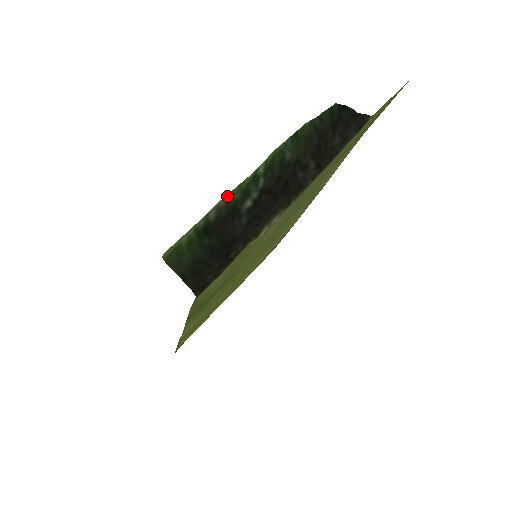
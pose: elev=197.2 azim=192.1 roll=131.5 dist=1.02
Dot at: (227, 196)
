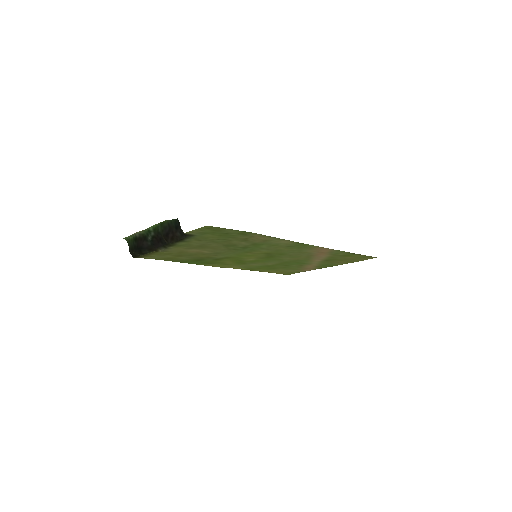
Dot at: (142, 232)
